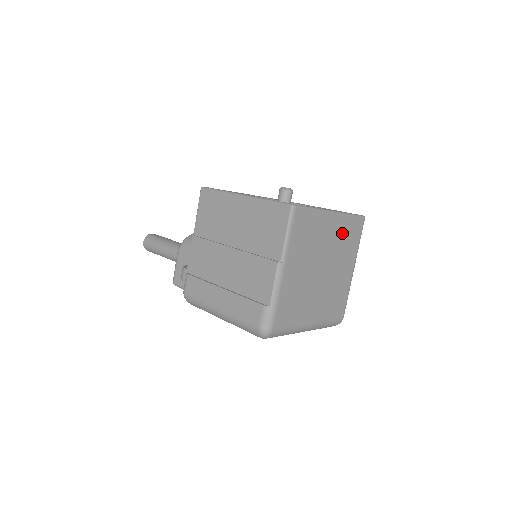
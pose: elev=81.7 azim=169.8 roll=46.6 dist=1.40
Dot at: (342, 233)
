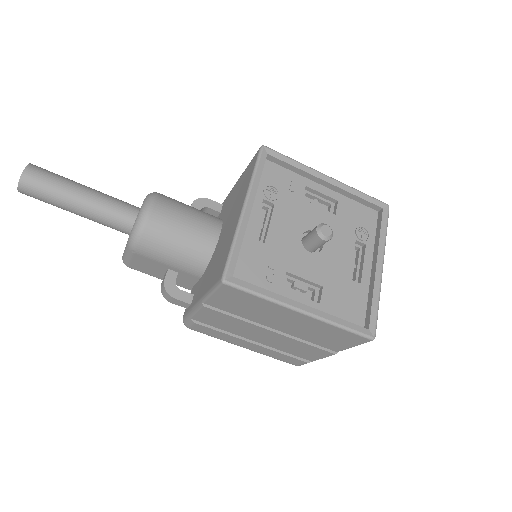
Dot at: occluded
